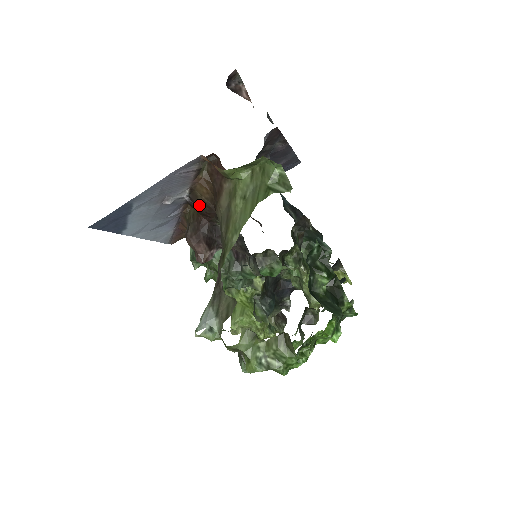
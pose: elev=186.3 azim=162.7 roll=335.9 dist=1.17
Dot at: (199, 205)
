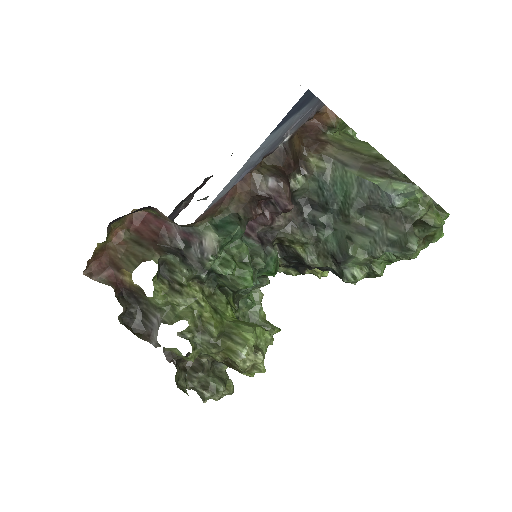
Dot at: (292, 153)
